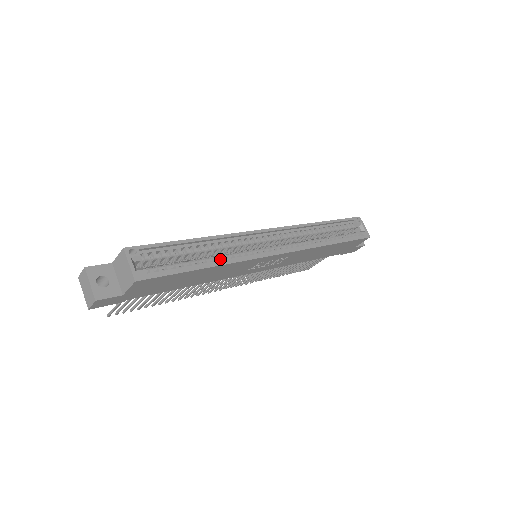
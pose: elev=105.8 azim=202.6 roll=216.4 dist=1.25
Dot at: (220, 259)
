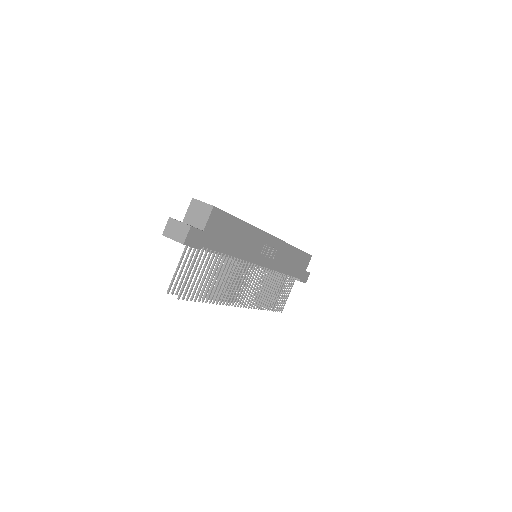
Dot at: occluded
